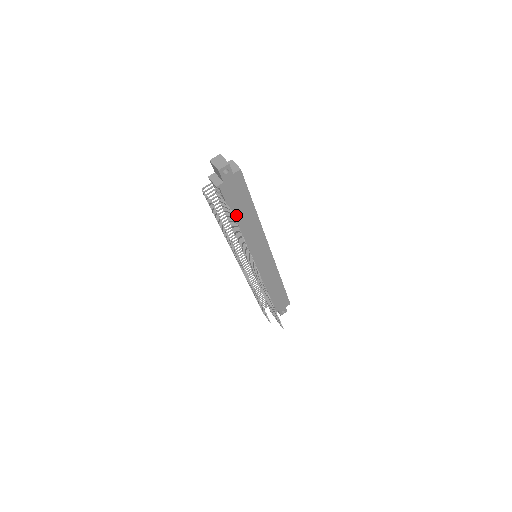
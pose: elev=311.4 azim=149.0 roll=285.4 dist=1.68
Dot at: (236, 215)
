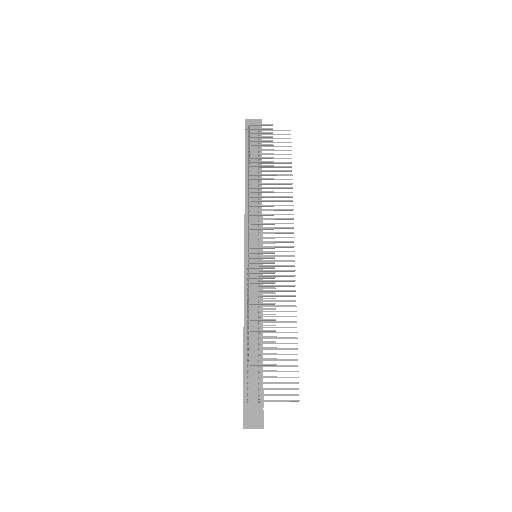
Dot at: occluded
